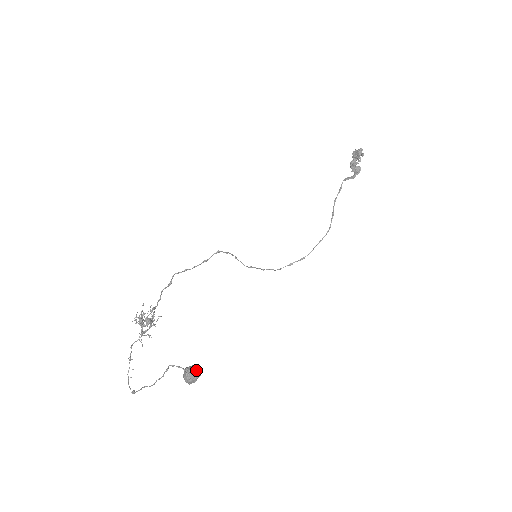
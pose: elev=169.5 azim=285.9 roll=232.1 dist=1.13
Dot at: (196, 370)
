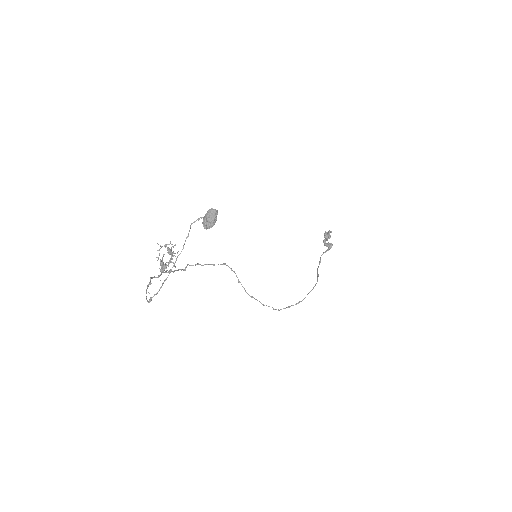
Dot at: (214, 209)
